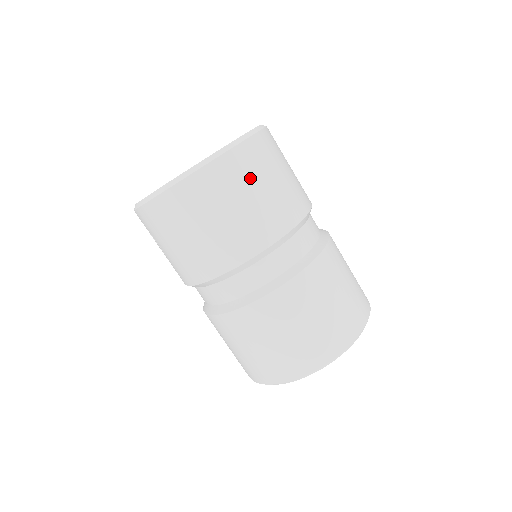
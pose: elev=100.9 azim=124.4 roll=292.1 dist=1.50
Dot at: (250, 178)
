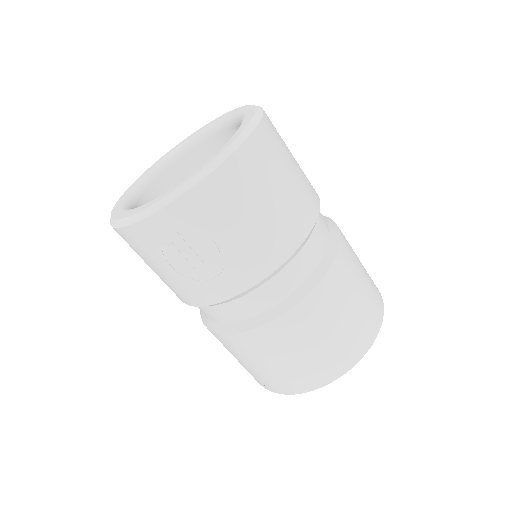
Dot at: occluded
